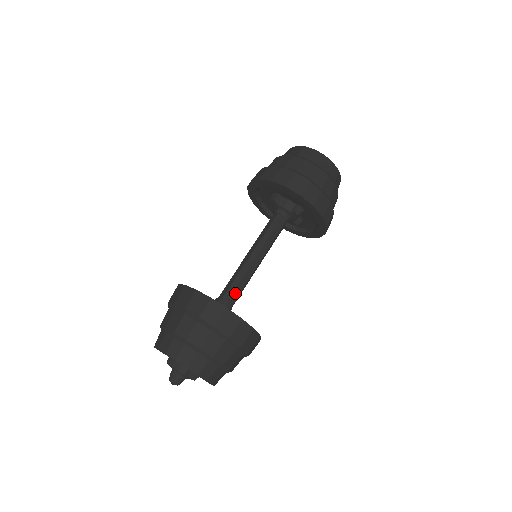
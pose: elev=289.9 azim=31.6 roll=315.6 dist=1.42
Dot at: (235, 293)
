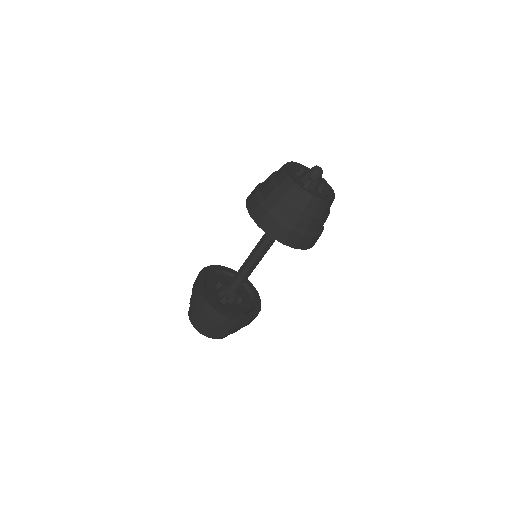
Dot at: occluded
